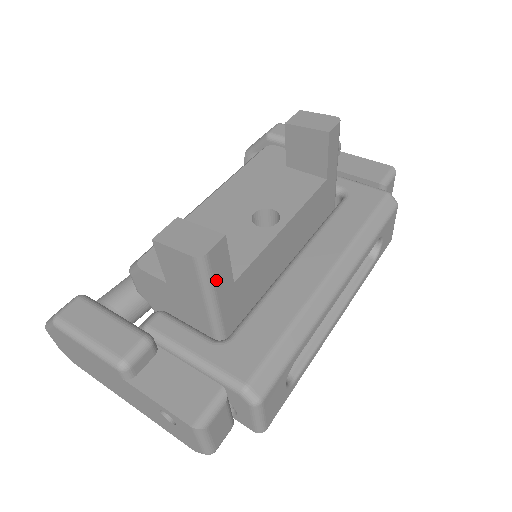
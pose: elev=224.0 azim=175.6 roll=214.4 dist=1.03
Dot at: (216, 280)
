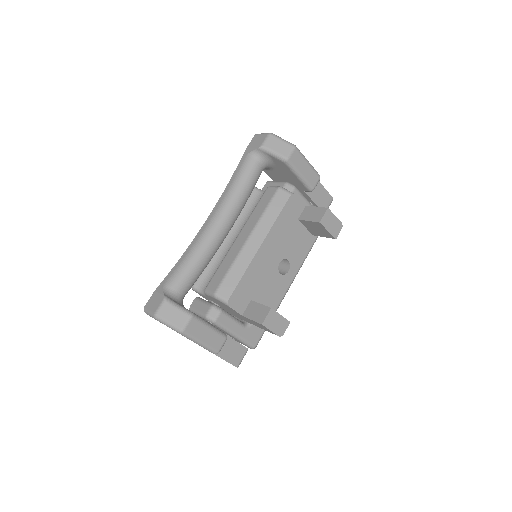
Dot at: occluded
